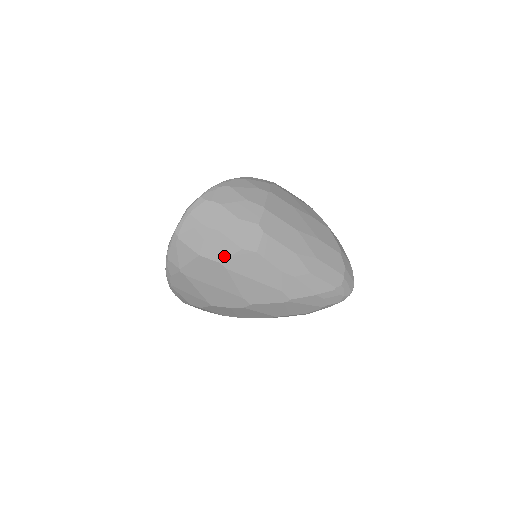
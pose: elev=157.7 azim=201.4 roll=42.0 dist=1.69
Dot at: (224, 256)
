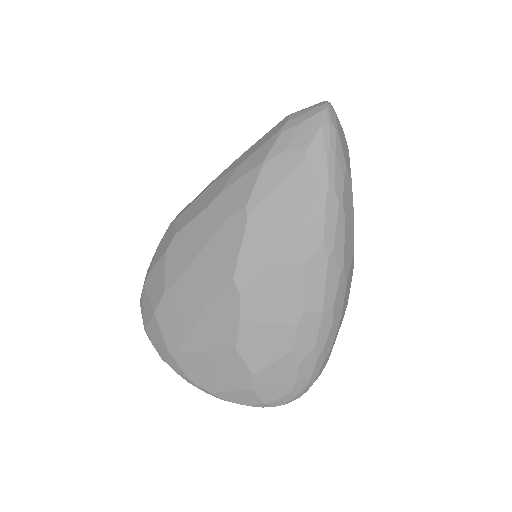
Dot at: (163, 280)
